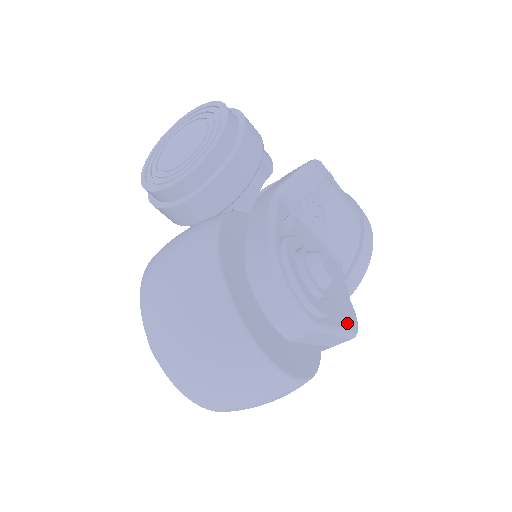
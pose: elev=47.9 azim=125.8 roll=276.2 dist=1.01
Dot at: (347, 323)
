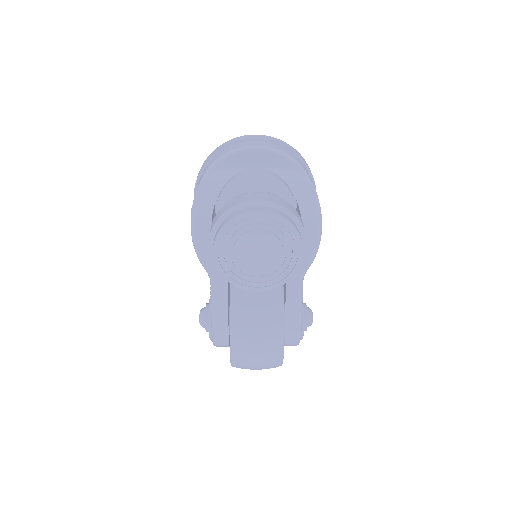
Dot at: occluded
